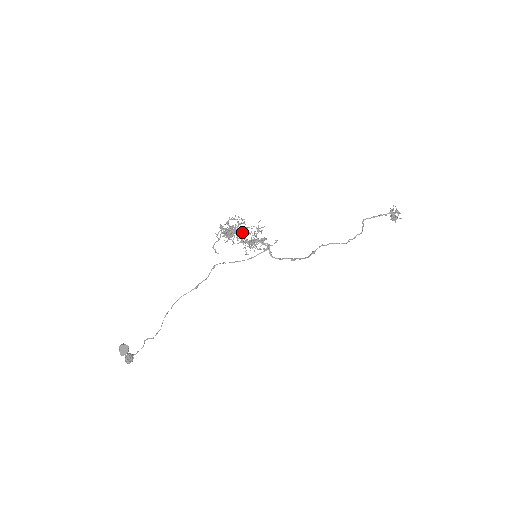
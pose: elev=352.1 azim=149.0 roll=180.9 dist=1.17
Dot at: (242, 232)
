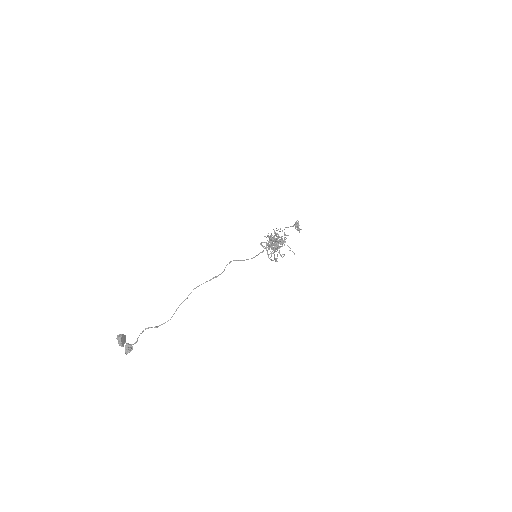
Dot at: occluded
